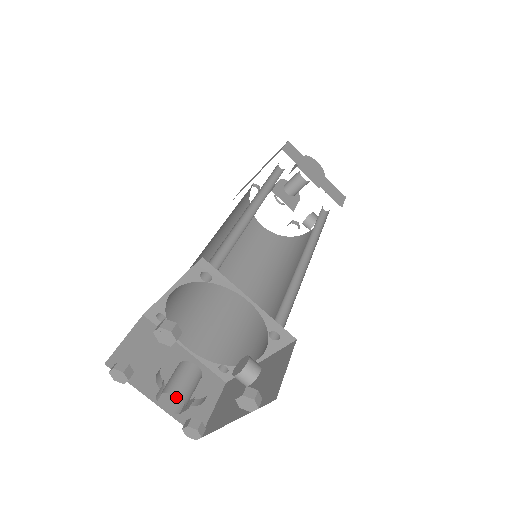
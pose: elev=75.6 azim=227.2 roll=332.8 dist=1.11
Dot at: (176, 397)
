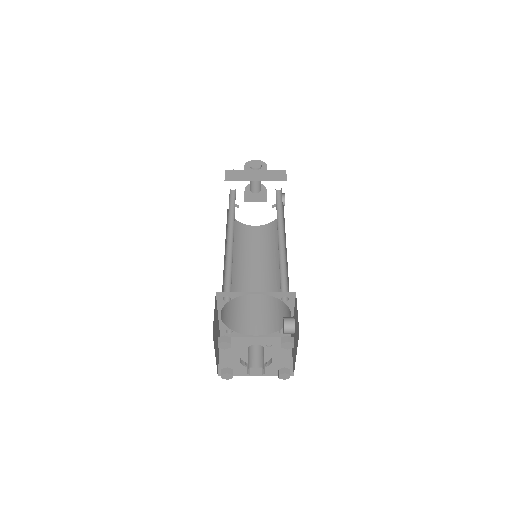
Dot at: occluded
